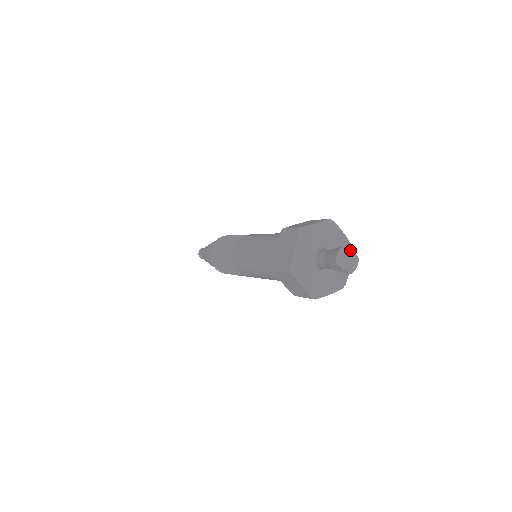
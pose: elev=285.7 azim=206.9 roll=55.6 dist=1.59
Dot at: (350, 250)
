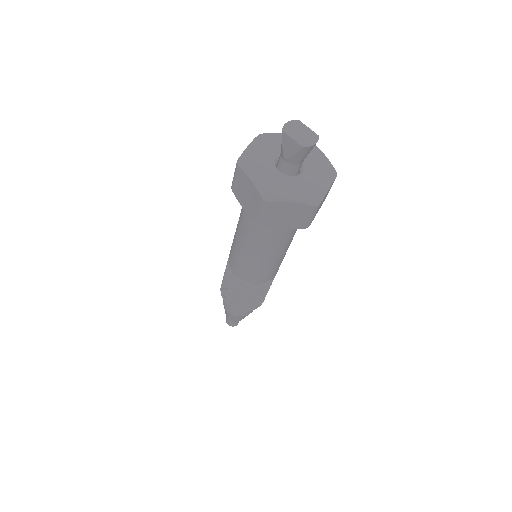
Dot at: (307, 127)
